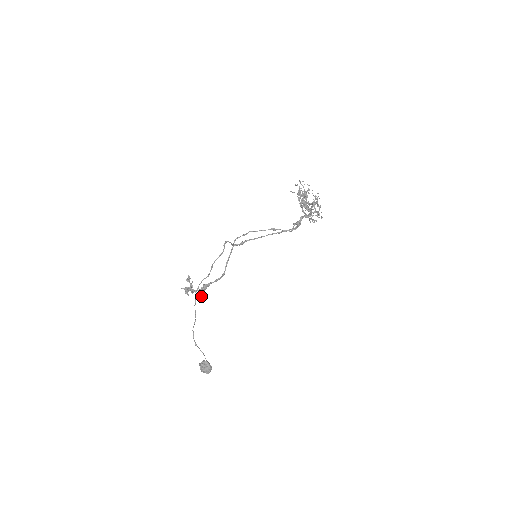
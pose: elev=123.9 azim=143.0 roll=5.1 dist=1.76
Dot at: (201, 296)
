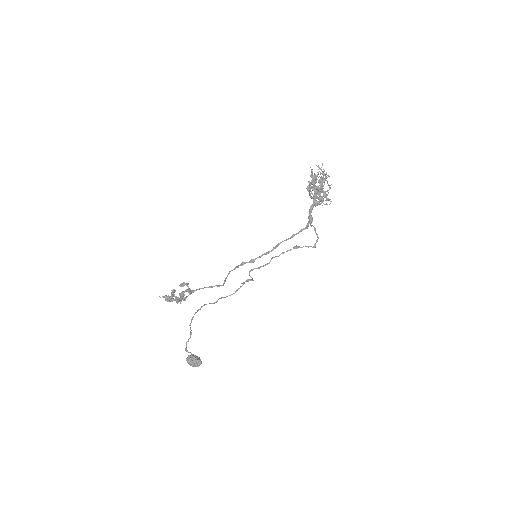
Dot at: occluded
